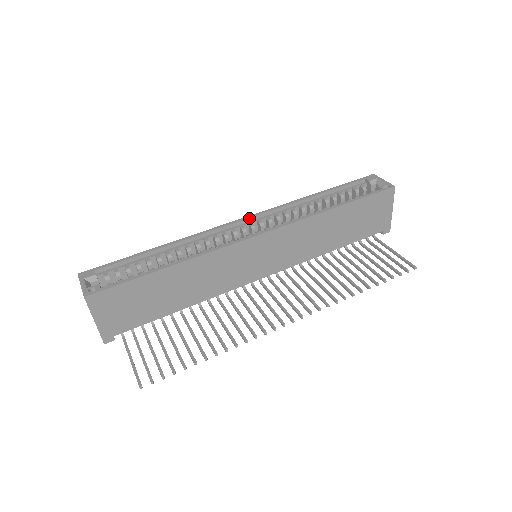
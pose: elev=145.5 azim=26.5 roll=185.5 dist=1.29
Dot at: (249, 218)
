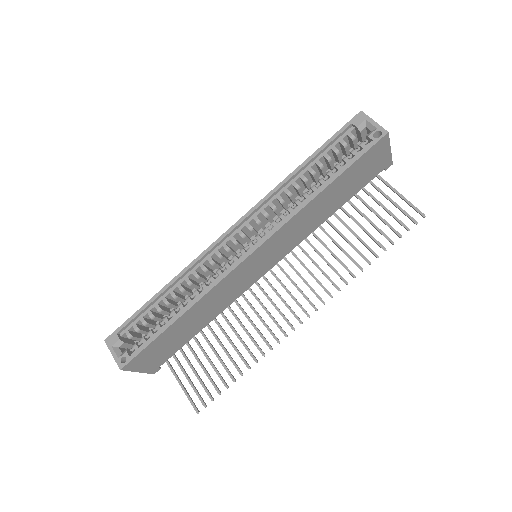
Dot at: (236, 226)
